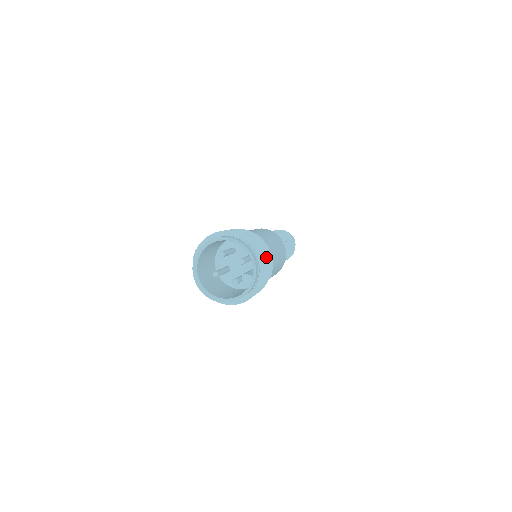
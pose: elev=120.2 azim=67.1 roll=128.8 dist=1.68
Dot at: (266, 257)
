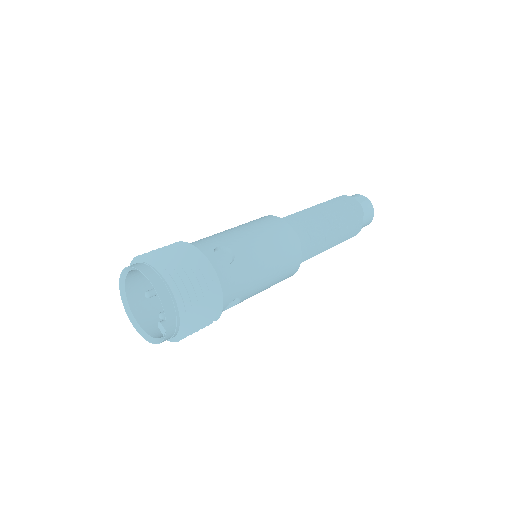
Dot at: (203, 308)
